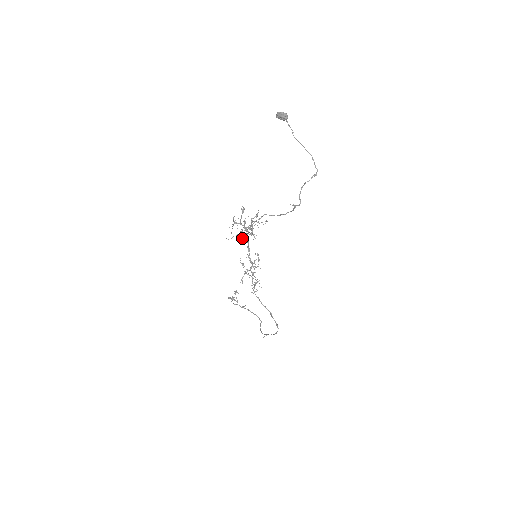
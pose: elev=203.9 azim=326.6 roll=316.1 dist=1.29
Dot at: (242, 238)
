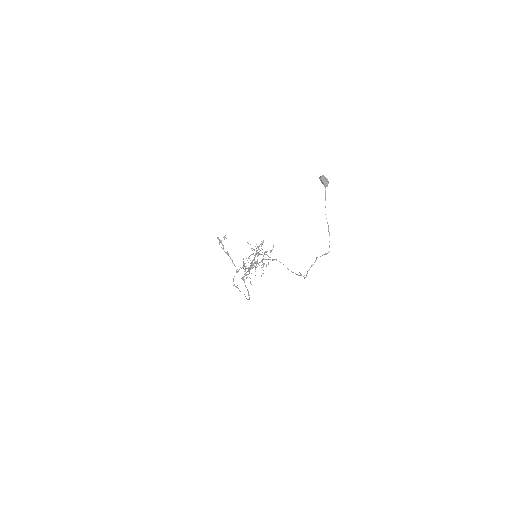
Dot at: occluded
